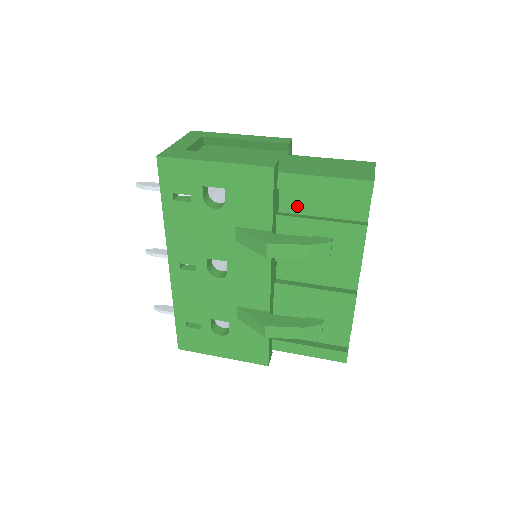
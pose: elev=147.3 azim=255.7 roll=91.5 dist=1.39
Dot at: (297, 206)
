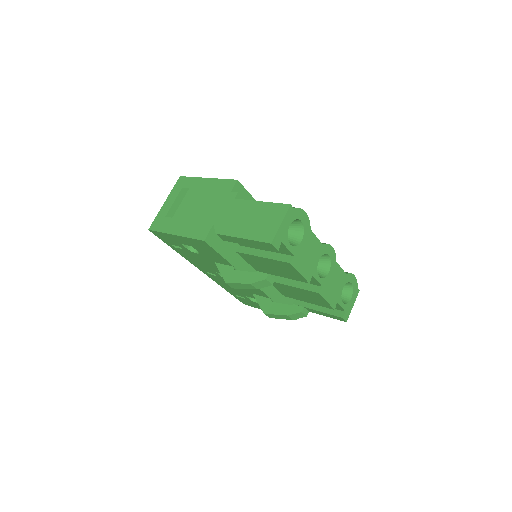
Dot at: occluded
